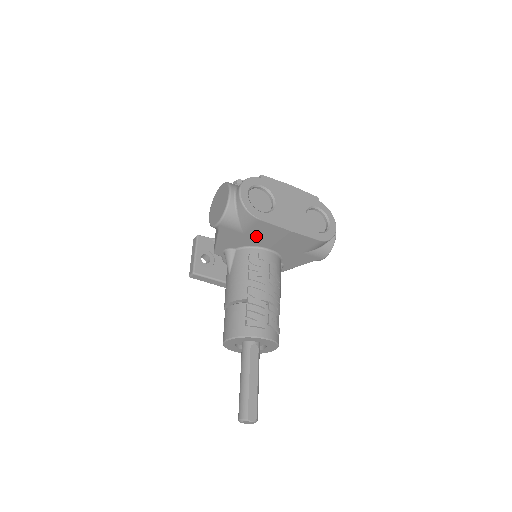
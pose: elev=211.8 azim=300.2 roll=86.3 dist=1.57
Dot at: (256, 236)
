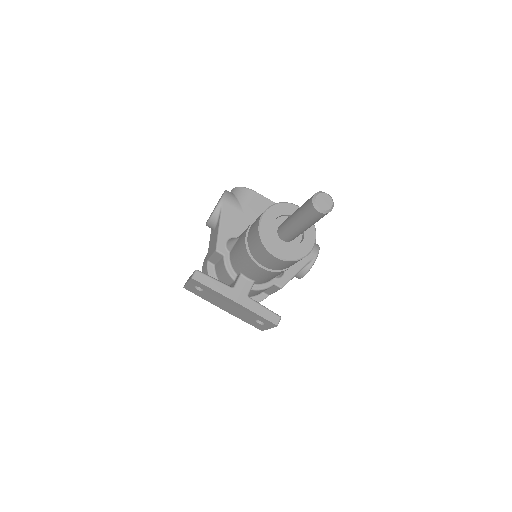
Dot at: (254, 216)
